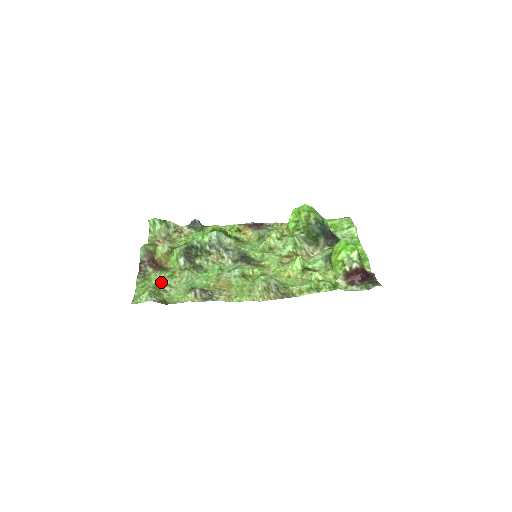
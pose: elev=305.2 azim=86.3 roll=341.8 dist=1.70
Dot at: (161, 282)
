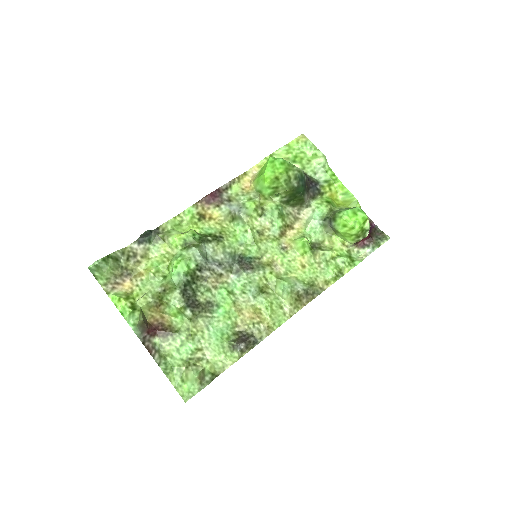
Dot at: (186, 351)
